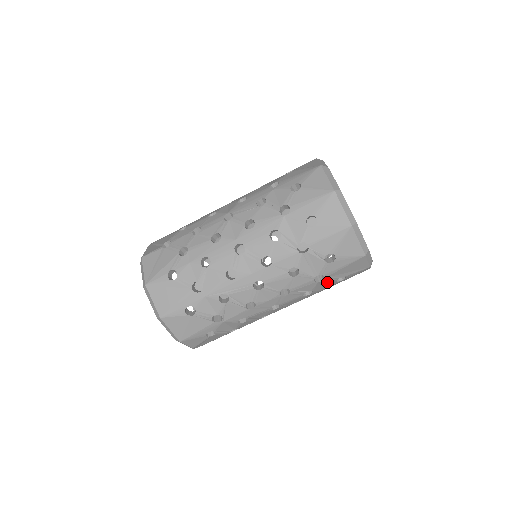
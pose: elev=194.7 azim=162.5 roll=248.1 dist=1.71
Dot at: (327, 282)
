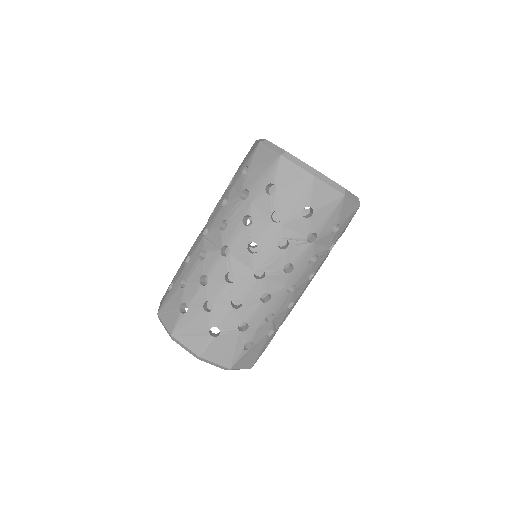
Dot at: occluded
